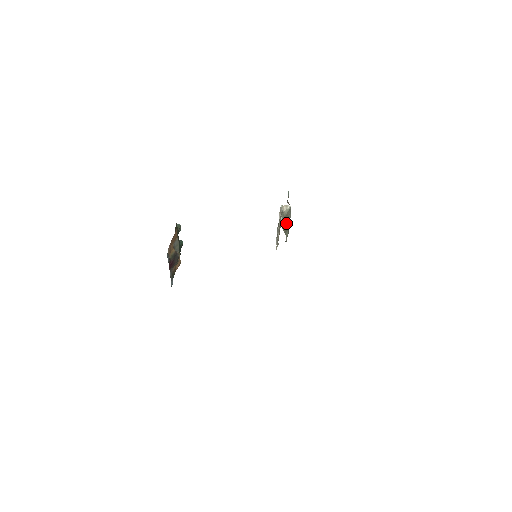
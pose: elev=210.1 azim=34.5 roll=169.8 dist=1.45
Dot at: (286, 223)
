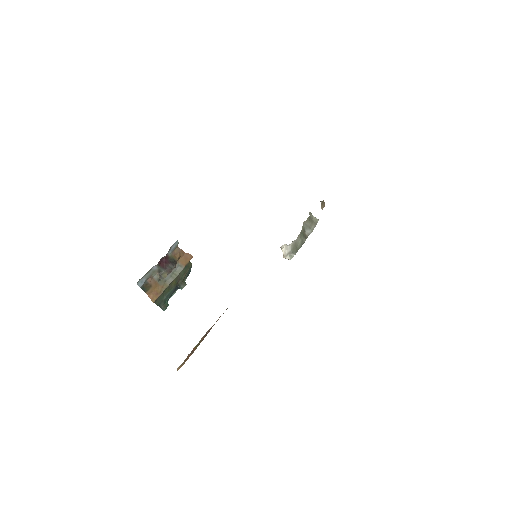
Dot at: (306, 230)
